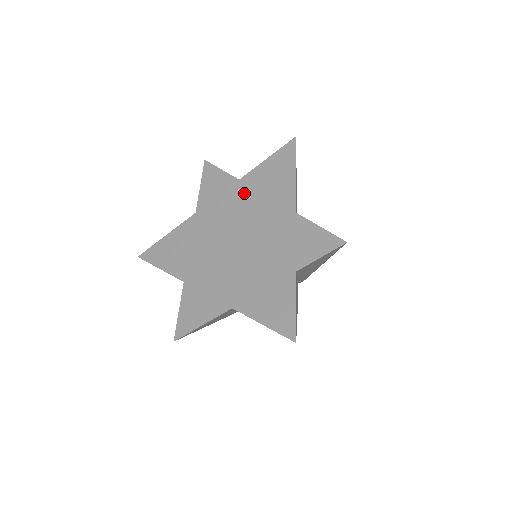
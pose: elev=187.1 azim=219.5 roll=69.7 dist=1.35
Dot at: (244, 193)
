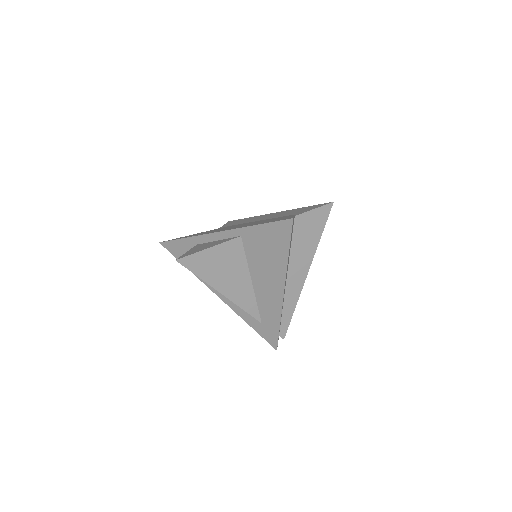
Dot at: (257, 217)
